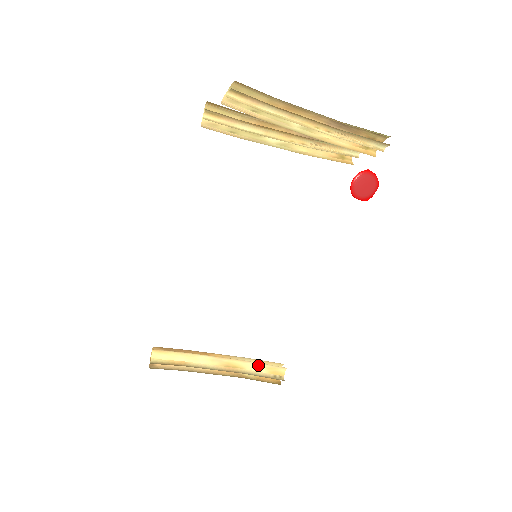
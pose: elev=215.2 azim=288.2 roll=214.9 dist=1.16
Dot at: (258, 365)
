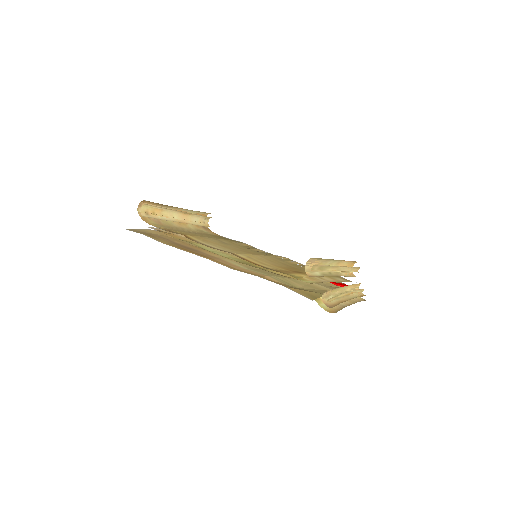
Dot at: occluded
